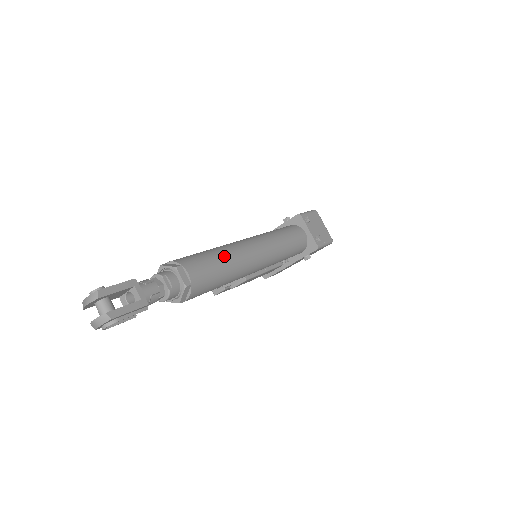
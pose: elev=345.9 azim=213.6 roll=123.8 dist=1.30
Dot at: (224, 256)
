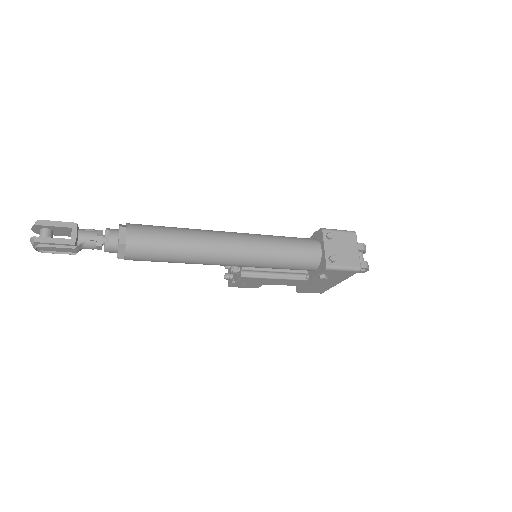
Dot at: (181, 235)
